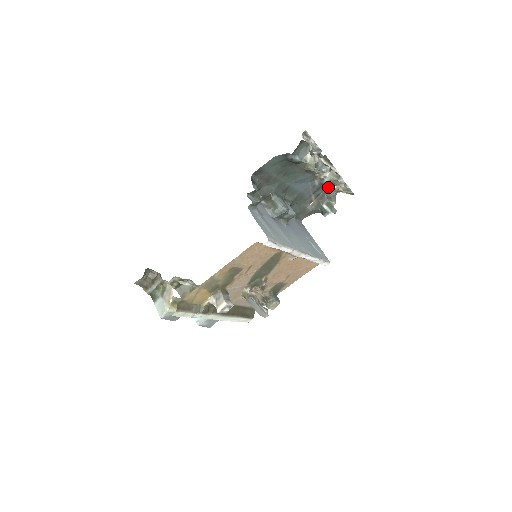
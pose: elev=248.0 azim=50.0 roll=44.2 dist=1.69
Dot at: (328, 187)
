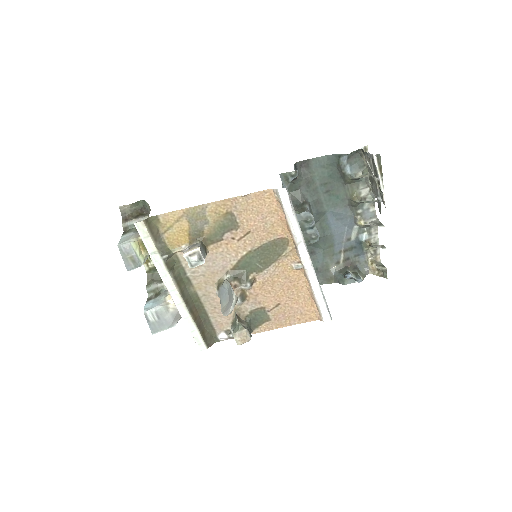
Dot at: (362, 255)
